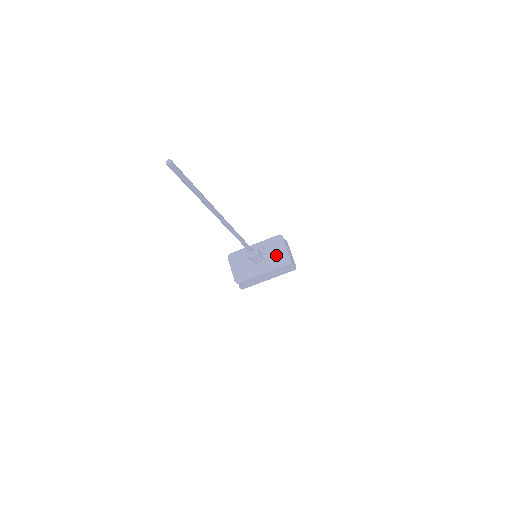
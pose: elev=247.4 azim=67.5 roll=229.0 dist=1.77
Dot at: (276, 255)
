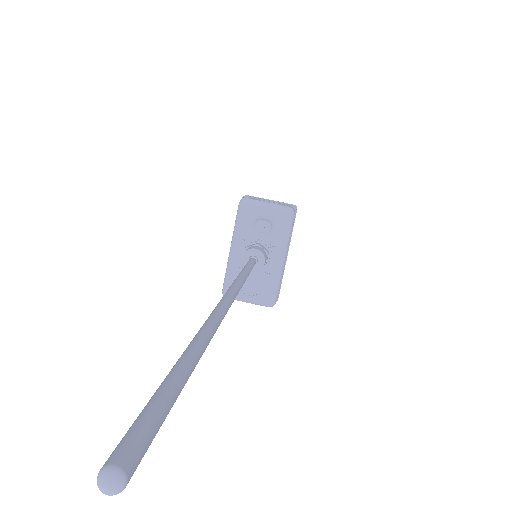
Dot at: (269, 225)
